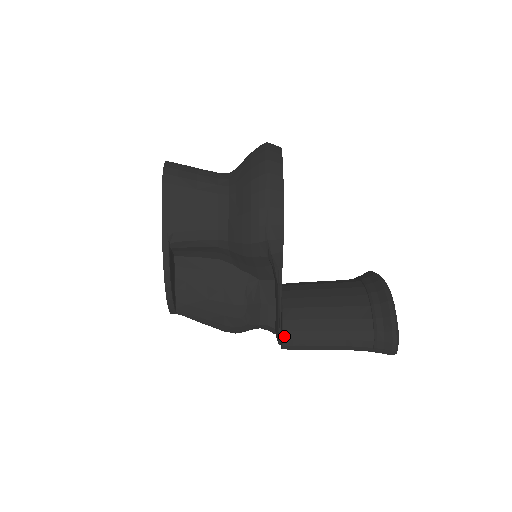
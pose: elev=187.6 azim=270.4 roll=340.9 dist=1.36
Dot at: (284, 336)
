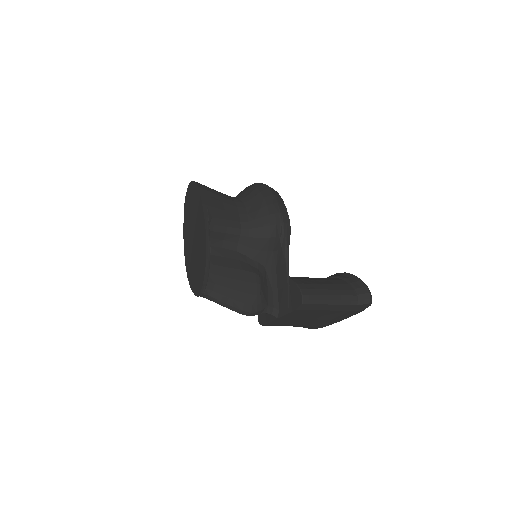
Dot at: (302, 292)
